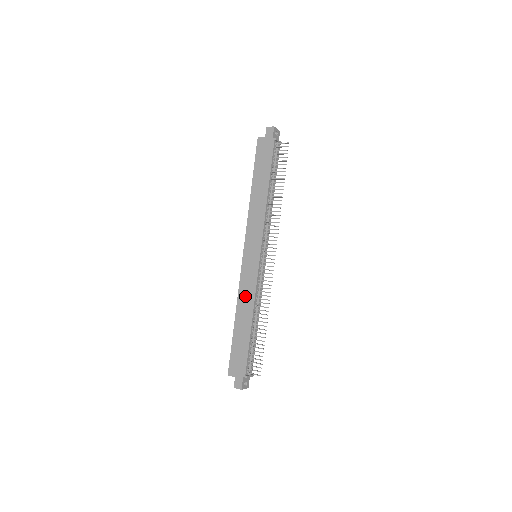
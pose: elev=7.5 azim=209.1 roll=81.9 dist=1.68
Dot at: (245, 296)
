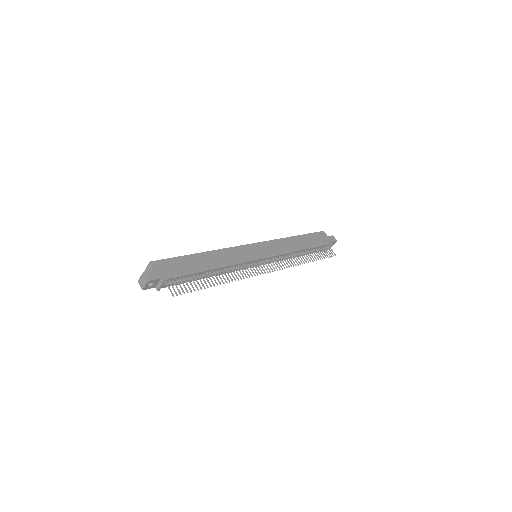
Dot at: (227, 256)
